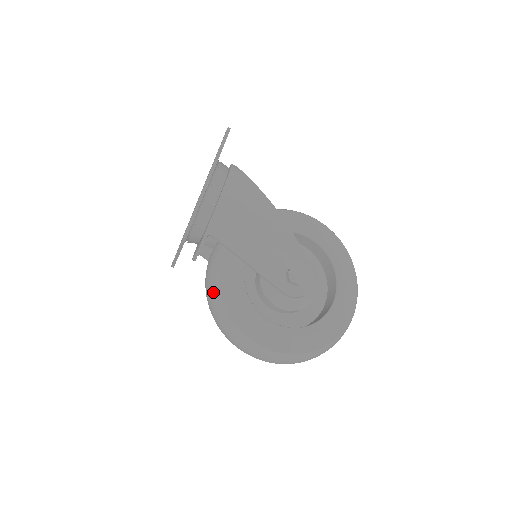
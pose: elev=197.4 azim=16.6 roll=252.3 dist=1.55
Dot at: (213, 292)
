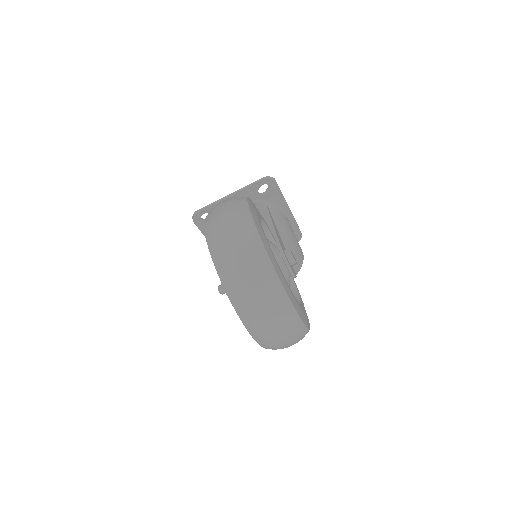
Dot at: occluded
